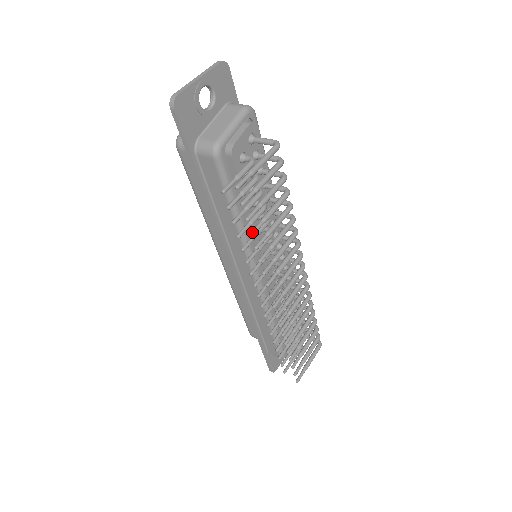
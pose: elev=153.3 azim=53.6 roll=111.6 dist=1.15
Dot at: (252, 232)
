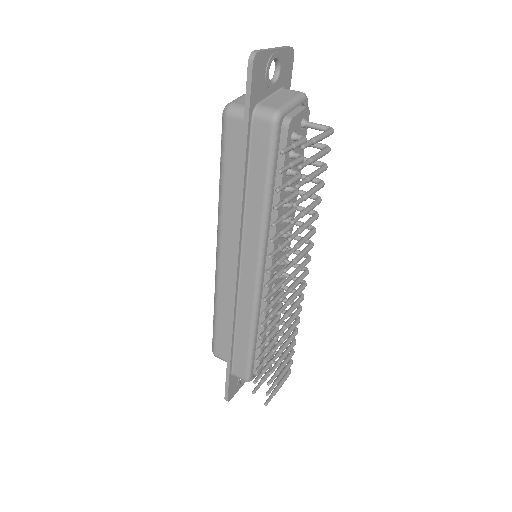
Dot at: (295, 203)
